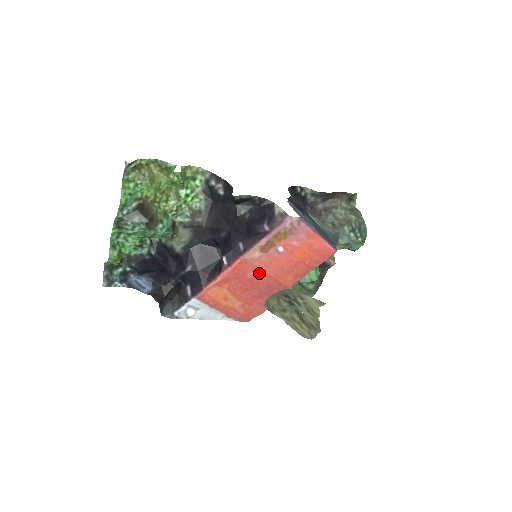
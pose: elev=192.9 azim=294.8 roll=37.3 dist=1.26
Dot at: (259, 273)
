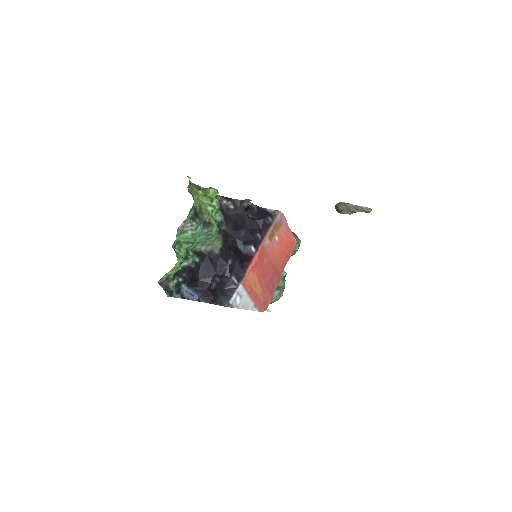
Dot at: (269, 260)
